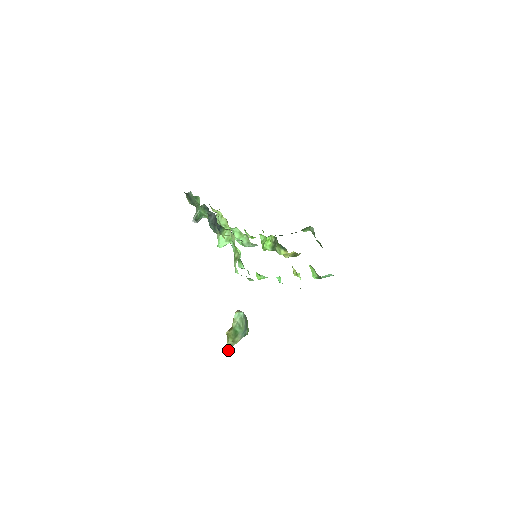
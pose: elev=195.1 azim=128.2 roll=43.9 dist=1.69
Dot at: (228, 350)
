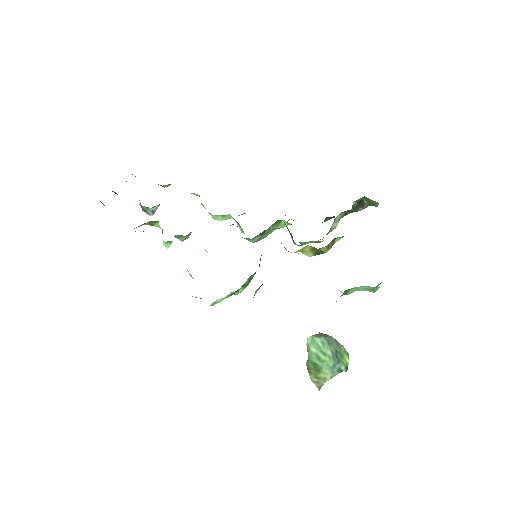
Dot at: (318, 389)
